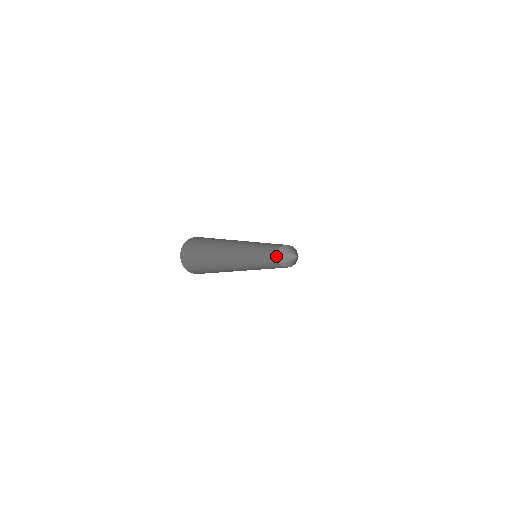
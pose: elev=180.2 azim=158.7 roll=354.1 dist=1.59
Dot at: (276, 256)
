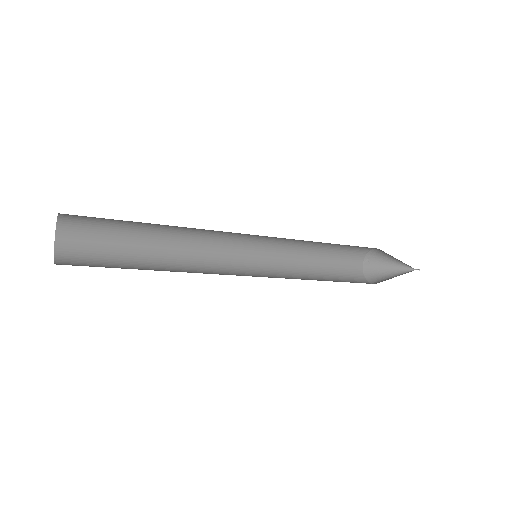
Dot at: (365, 278)
